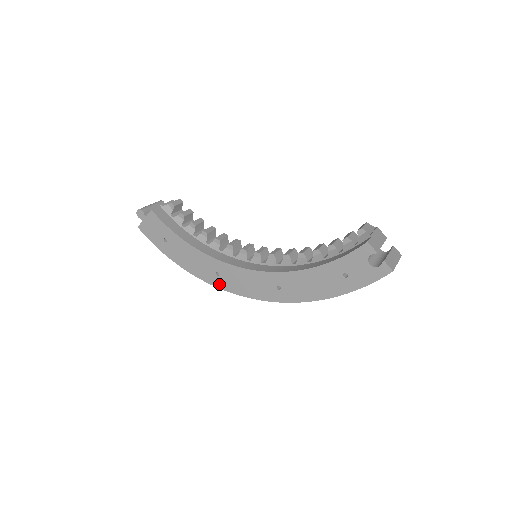
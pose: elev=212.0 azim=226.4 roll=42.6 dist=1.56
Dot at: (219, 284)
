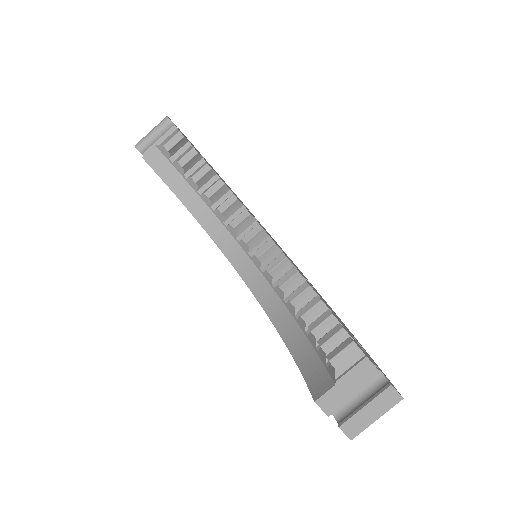
Dot at: occluded
